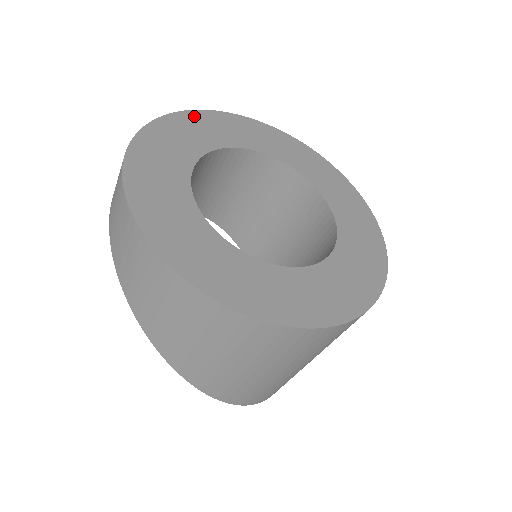
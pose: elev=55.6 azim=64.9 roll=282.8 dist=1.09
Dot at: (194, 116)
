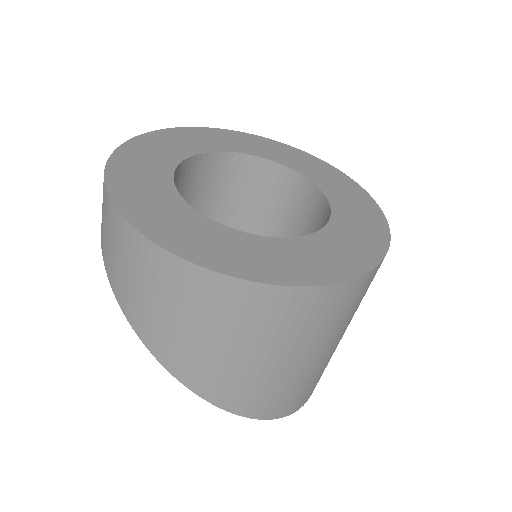
Dot at: (197, 131)
